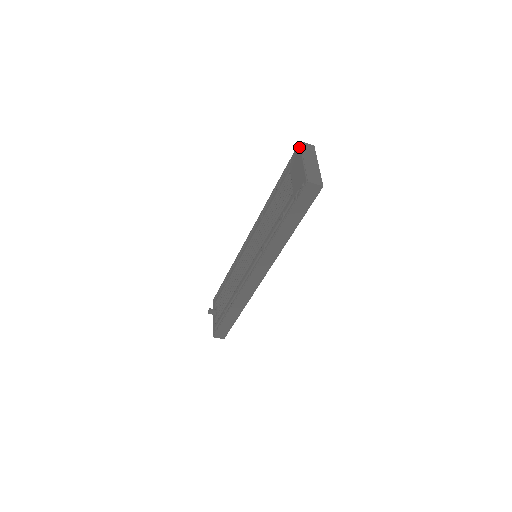
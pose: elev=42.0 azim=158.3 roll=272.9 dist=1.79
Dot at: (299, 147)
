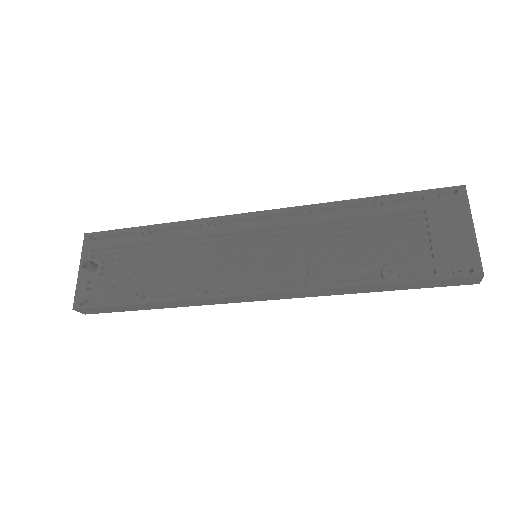
Dot at: (464, 195)
